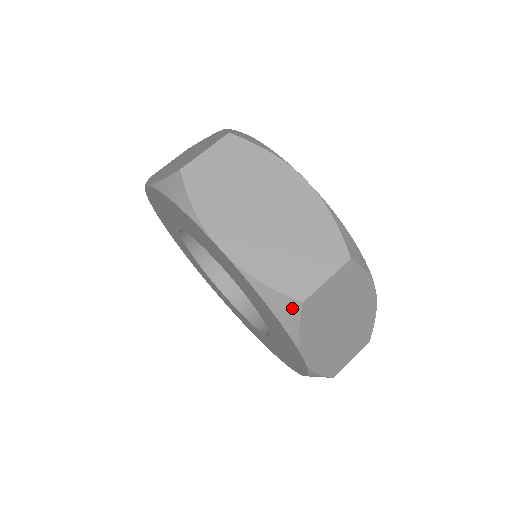
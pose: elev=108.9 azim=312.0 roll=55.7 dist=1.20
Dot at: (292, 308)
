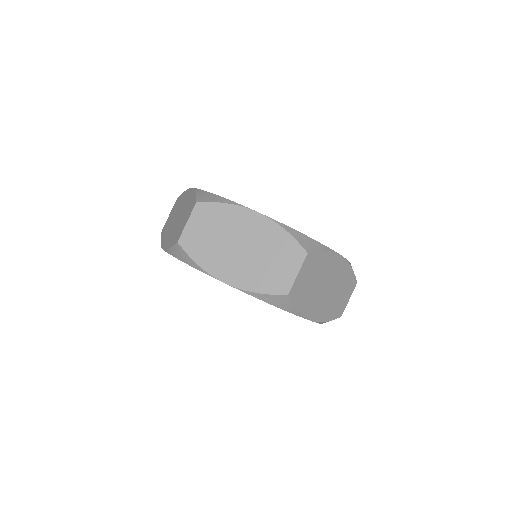
Dot at: occluded
